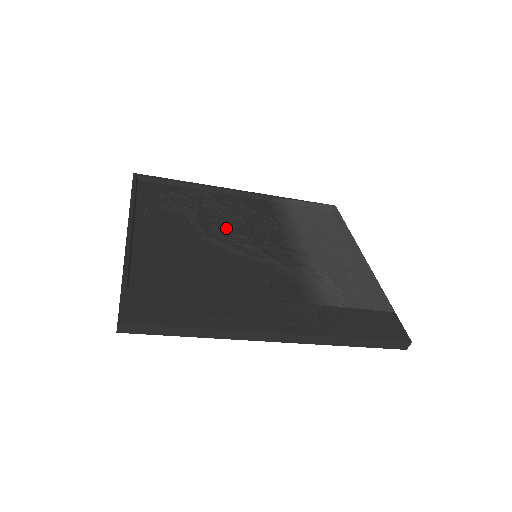
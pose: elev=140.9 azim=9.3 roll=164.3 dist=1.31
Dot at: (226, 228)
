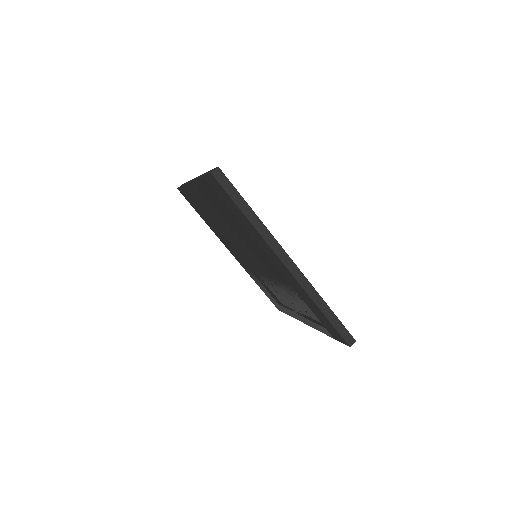
Dot at: occluded
